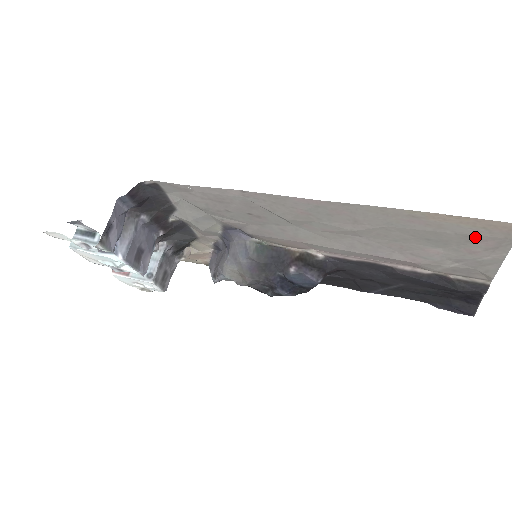
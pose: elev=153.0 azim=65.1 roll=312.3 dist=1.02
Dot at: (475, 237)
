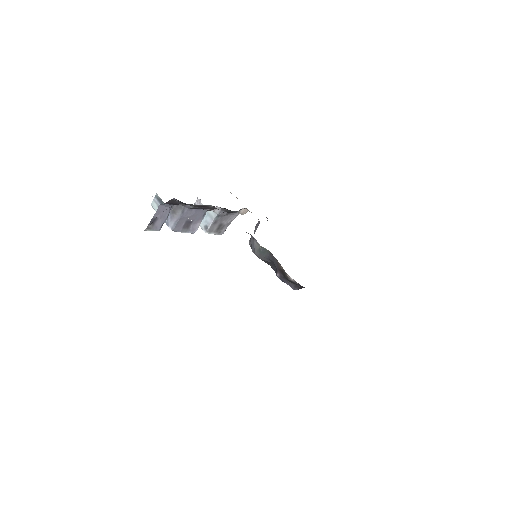
Dot at: occluded
